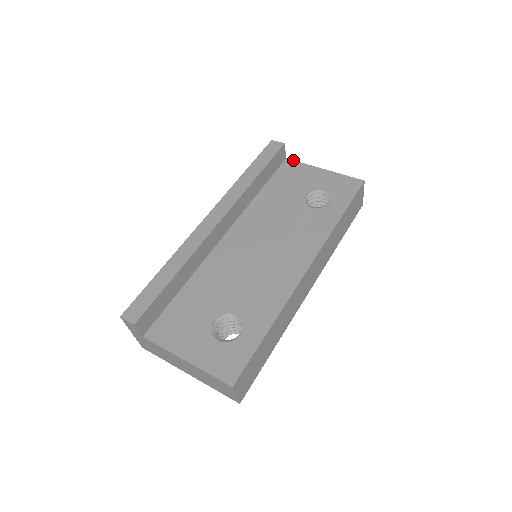
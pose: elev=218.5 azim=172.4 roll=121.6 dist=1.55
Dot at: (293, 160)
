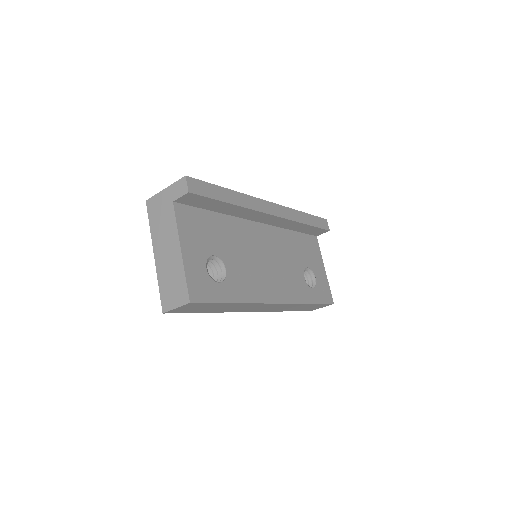
Dot at: occluded
